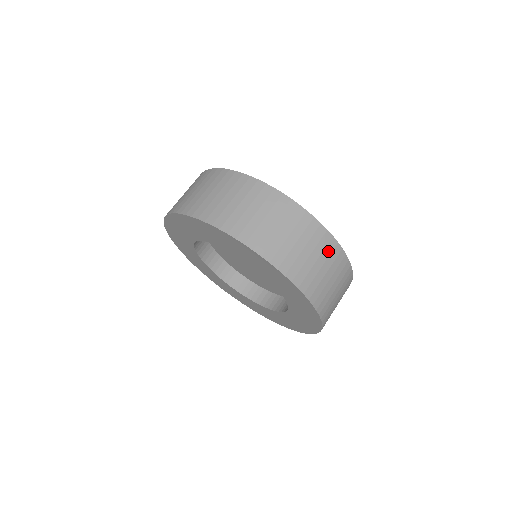
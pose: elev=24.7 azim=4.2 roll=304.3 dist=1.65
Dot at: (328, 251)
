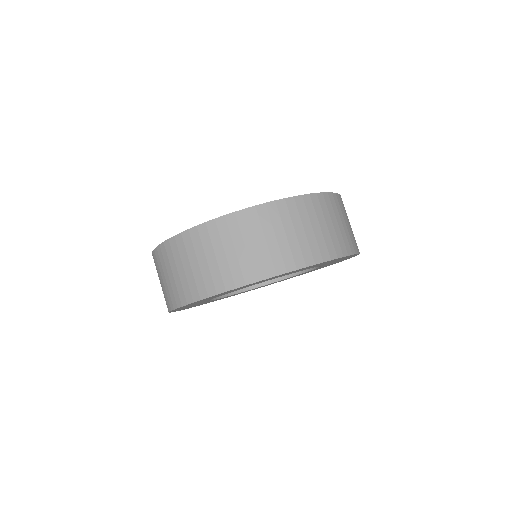
Dot at: occluded
